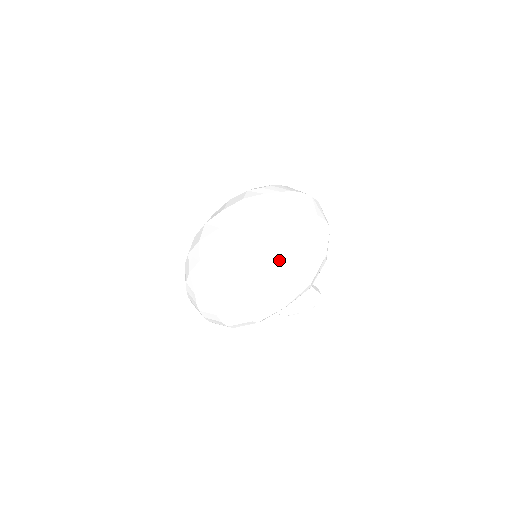
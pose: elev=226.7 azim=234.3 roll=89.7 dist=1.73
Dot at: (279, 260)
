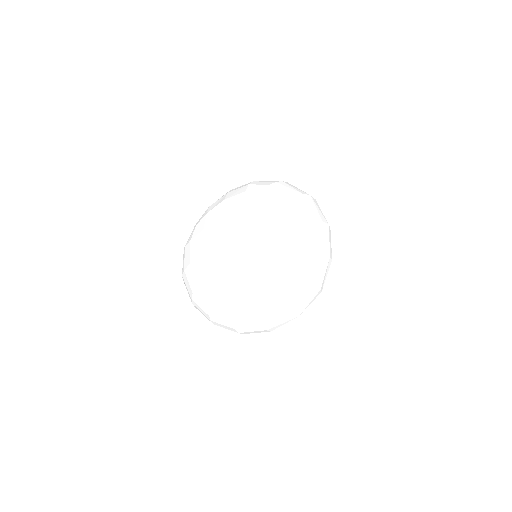
Dot at: (298, 278)
